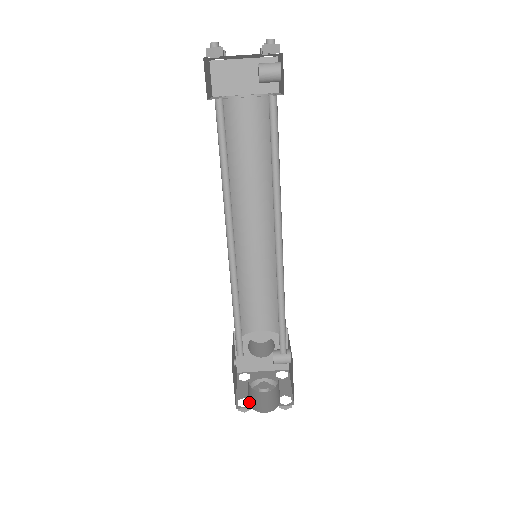
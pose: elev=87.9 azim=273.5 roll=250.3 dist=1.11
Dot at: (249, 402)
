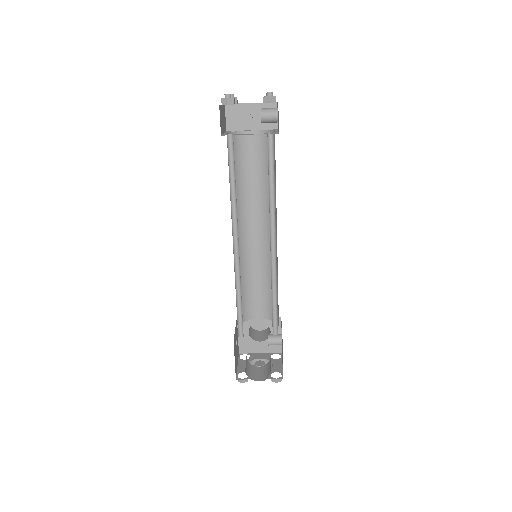
Dot at: (246, 372)
